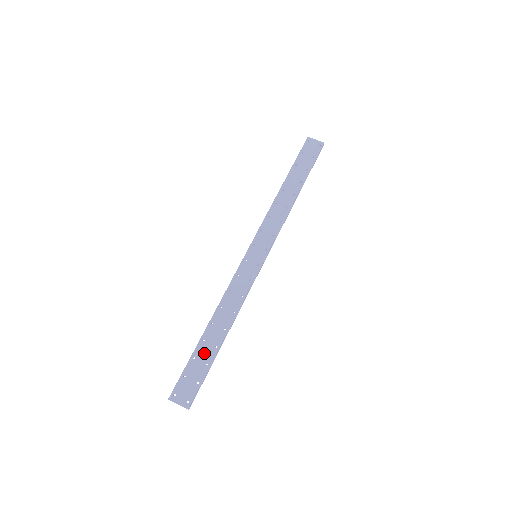
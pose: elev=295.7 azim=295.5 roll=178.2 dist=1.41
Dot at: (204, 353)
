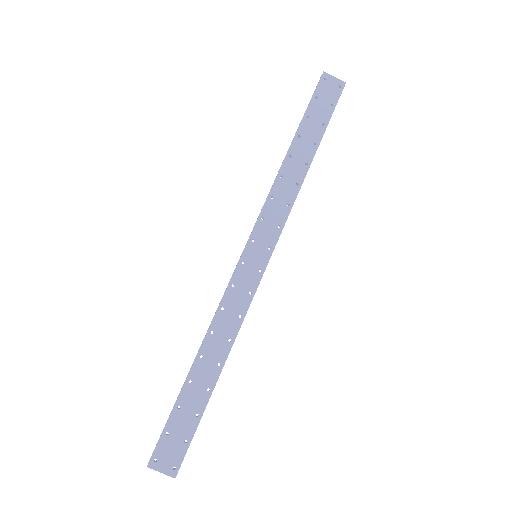
Dot at: (192, 400)
